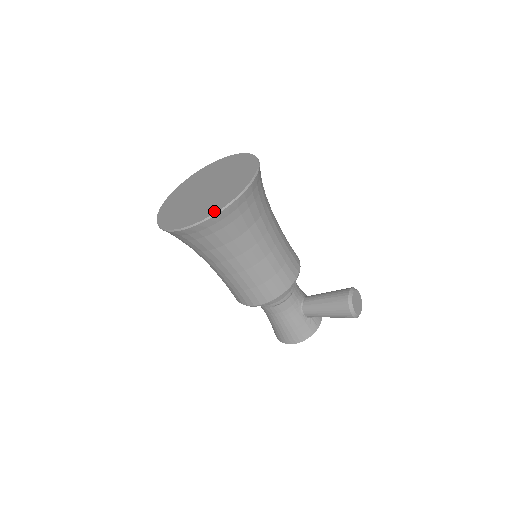
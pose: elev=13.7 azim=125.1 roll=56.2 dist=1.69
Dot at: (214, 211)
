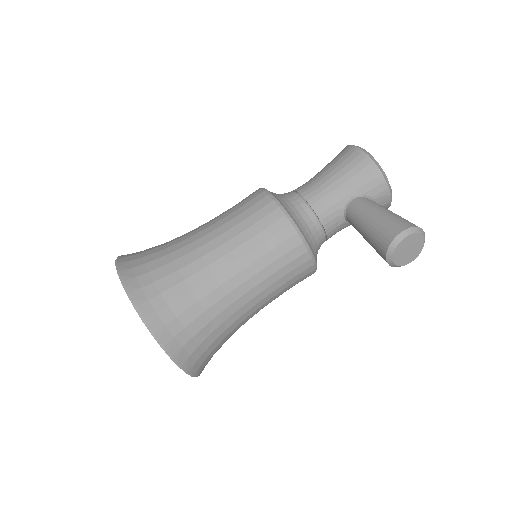
Dot at: occluded
